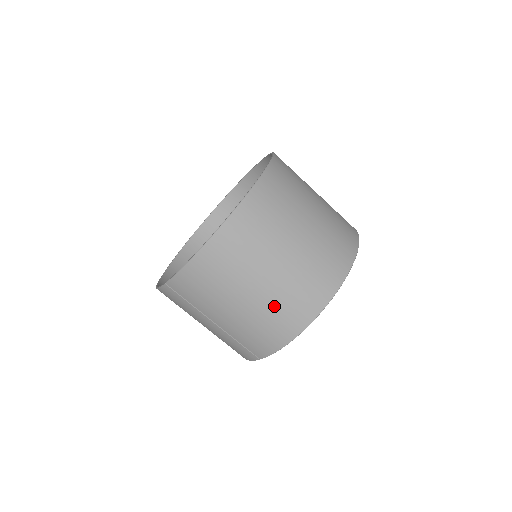
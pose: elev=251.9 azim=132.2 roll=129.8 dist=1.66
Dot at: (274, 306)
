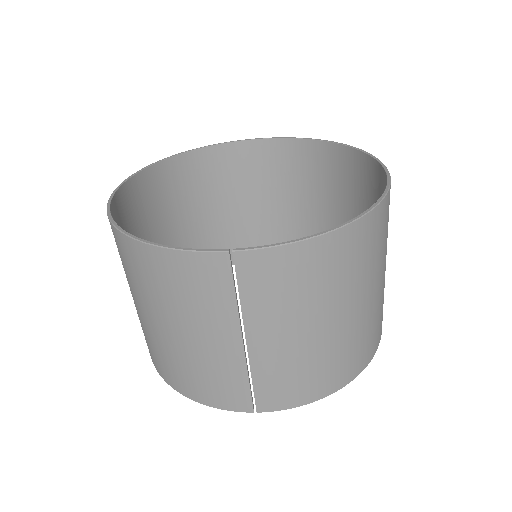
Dot at: (346, 344)
